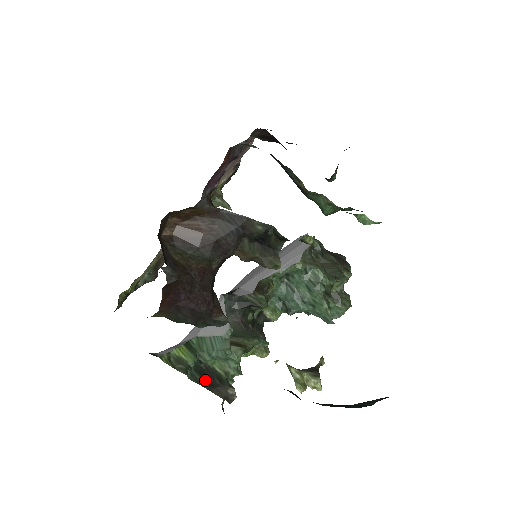
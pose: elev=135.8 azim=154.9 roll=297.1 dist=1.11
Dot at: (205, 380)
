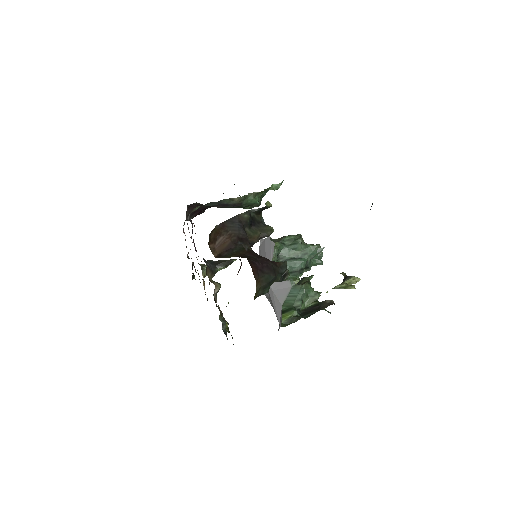
Dot at: (312, 312)
